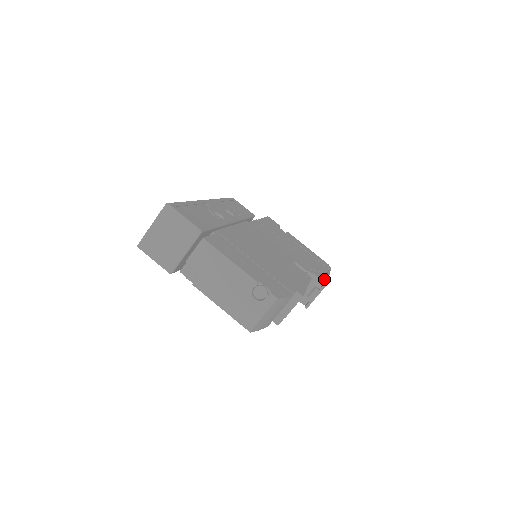
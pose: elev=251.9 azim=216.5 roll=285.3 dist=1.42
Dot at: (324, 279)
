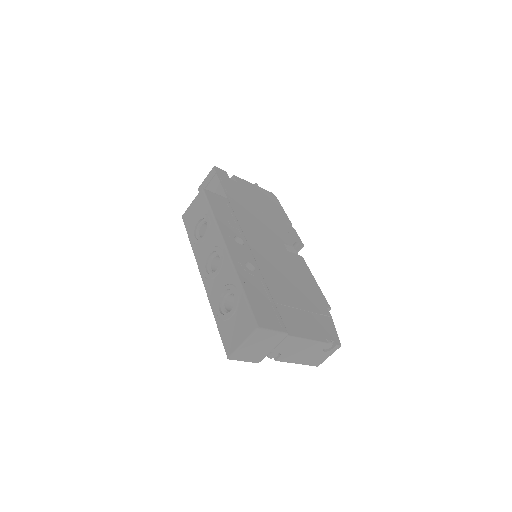
Dot at: (298, 238)
